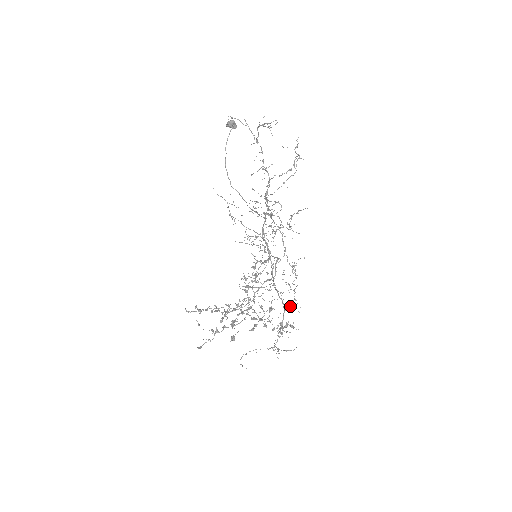
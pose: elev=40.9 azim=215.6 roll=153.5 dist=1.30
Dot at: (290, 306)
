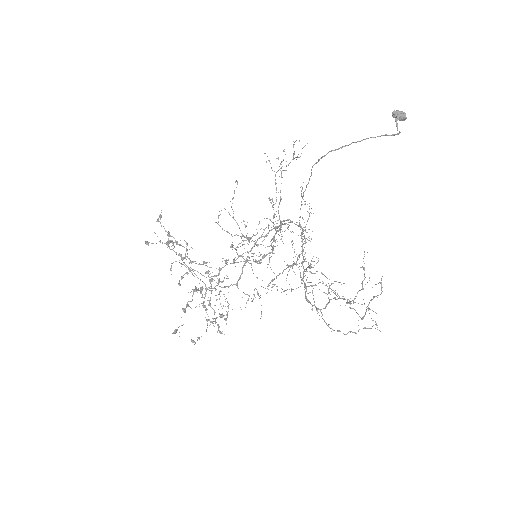
Dot at: occluded
